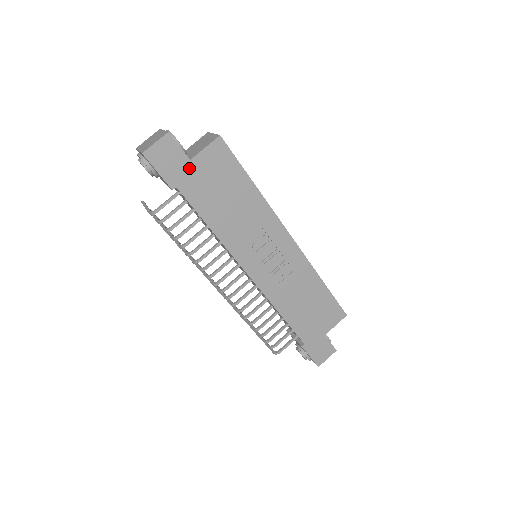
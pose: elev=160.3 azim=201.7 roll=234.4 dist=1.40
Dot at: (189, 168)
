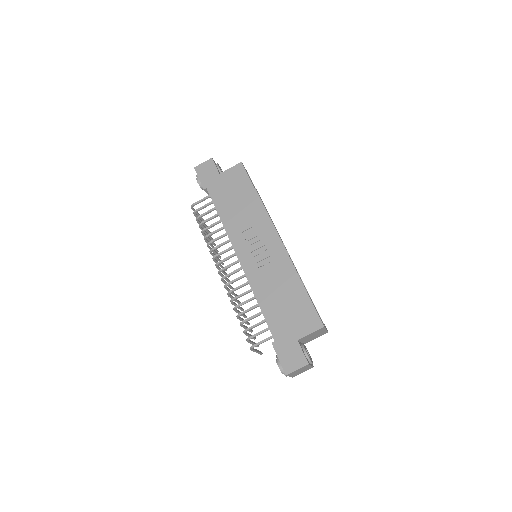
Dot at: (217, 178)
